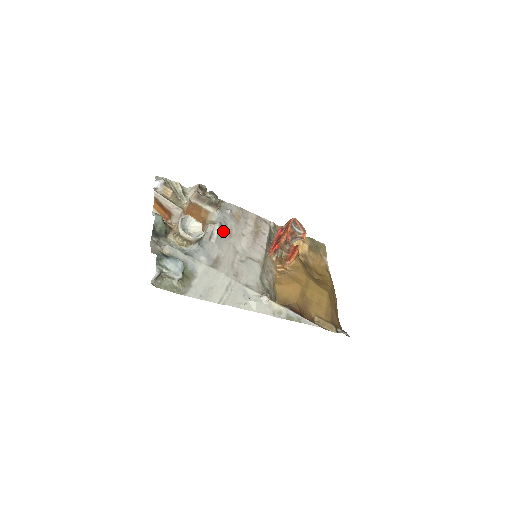
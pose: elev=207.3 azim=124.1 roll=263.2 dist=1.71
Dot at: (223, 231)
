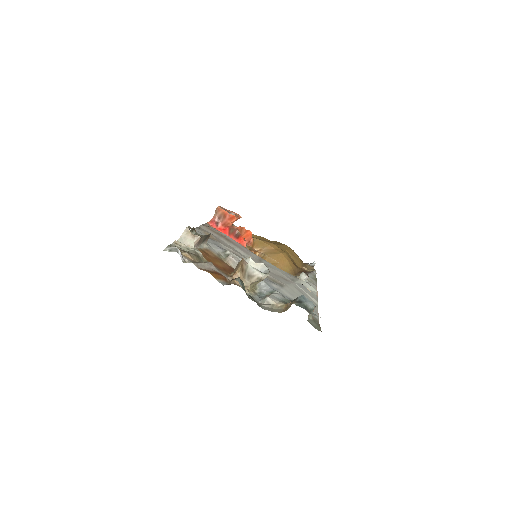
Dot at: occluded
